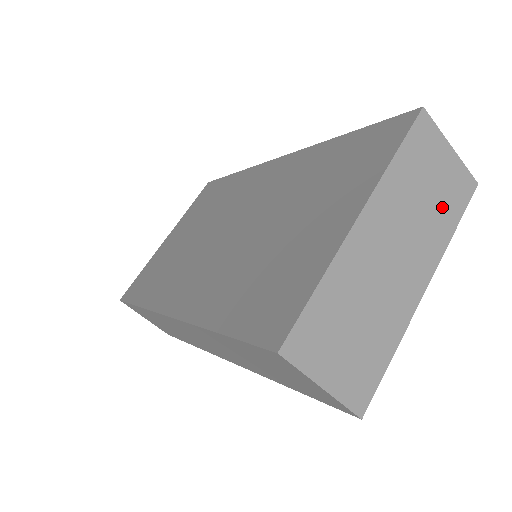
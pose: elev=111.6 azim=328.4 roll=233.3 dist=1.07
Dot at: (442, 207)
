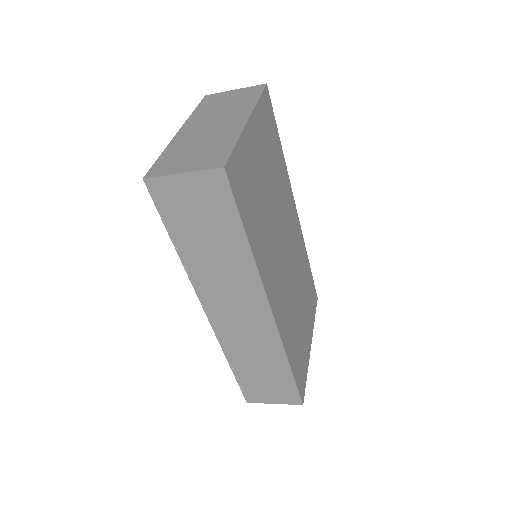
Dot at: (241, 101)
